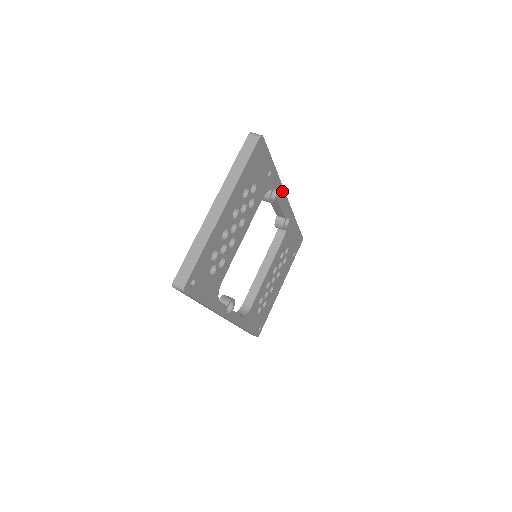
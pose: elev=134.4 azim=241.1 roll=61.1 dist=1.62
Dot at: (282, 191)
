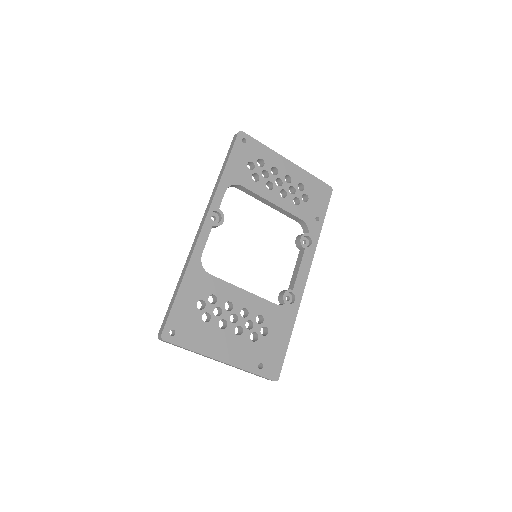
Dot at: (311, 258)
